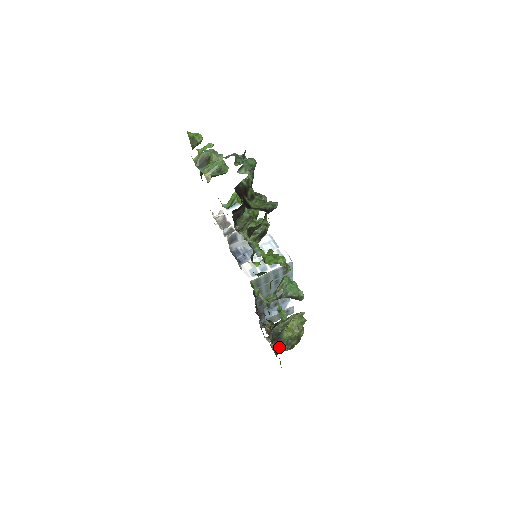
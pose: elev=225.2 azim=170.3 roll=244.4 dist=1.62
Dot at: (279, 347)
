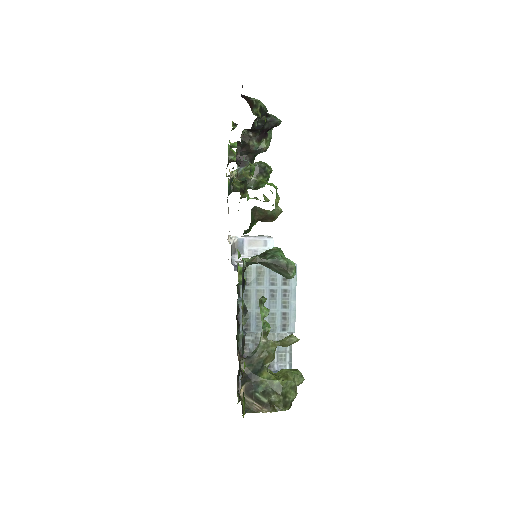
Dot at: (252, 402)
